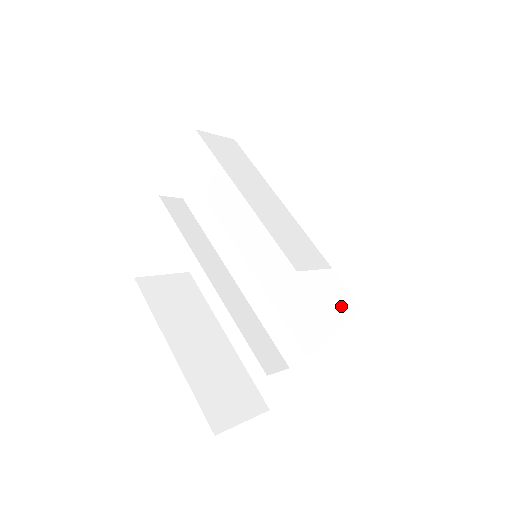
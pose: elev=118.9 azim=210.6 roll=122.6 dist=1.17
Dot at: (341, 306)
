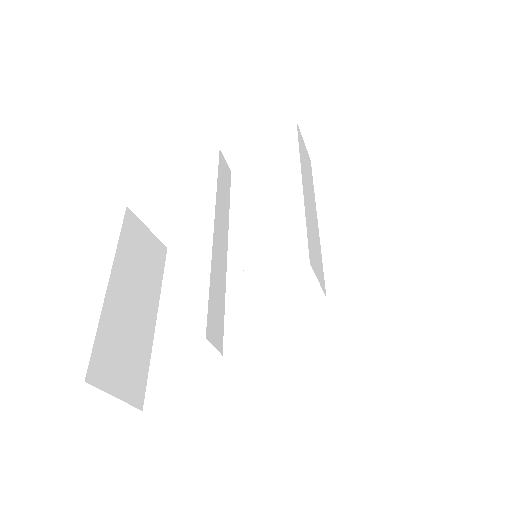
Dot at: (312, 334)
